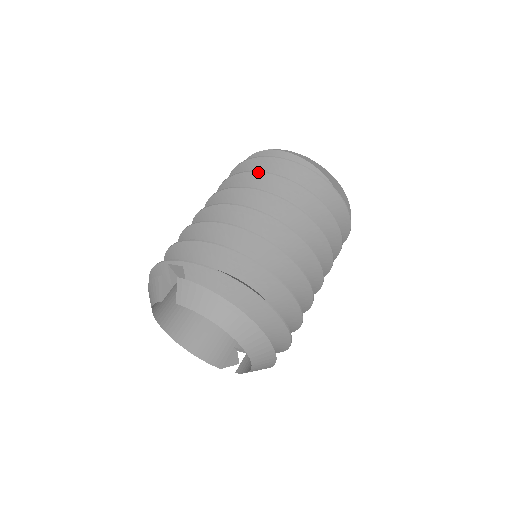
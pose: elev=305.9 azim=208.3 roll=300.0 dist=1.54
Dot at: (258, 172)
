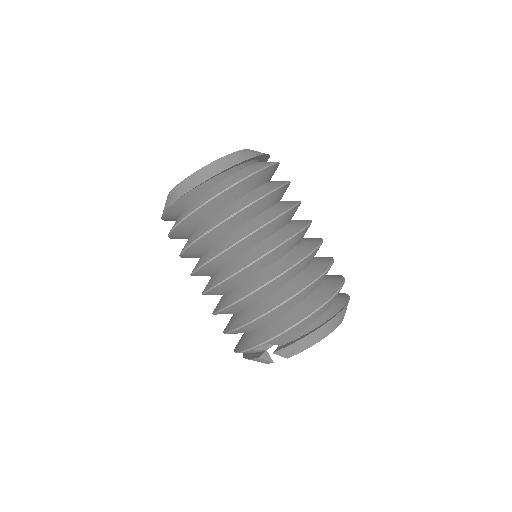
Dot at: (207, 234)
